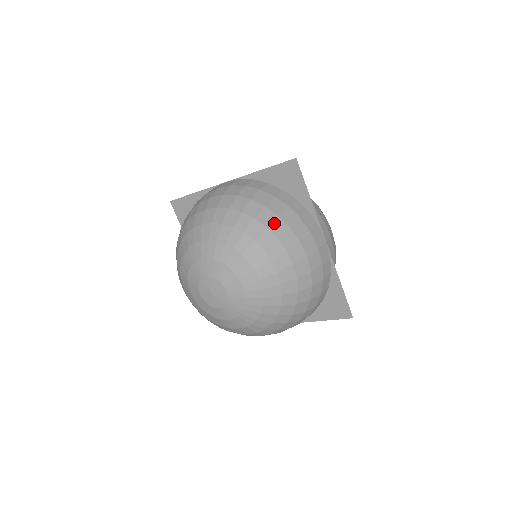
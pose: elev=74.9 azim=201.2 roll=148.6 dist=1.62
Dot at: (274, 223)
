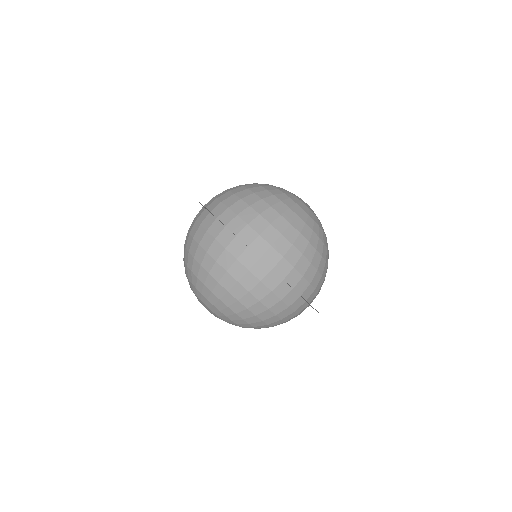
Dot at: (204, 260)
